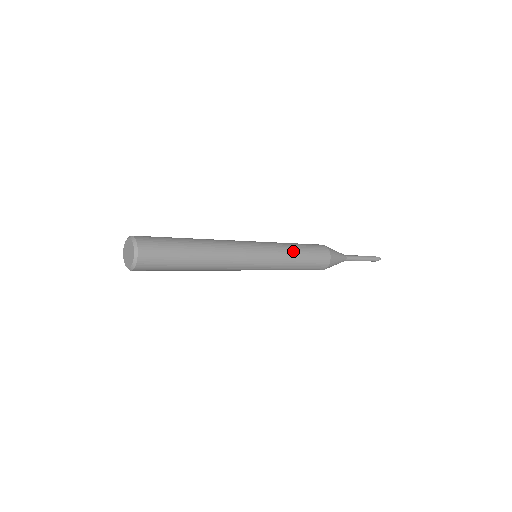
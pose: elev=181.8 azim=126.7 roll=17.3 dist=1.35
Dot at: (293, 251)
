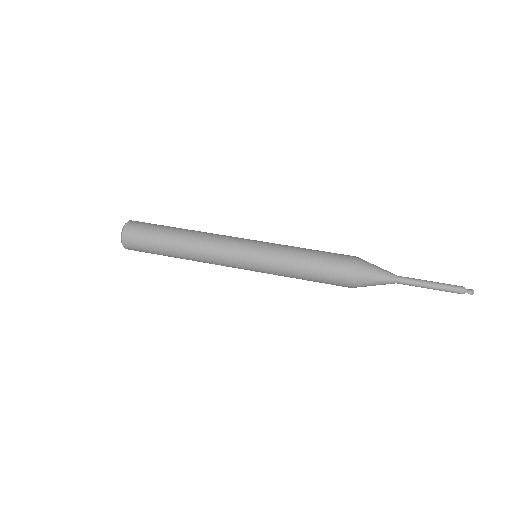
Dot at: (293, 271)
